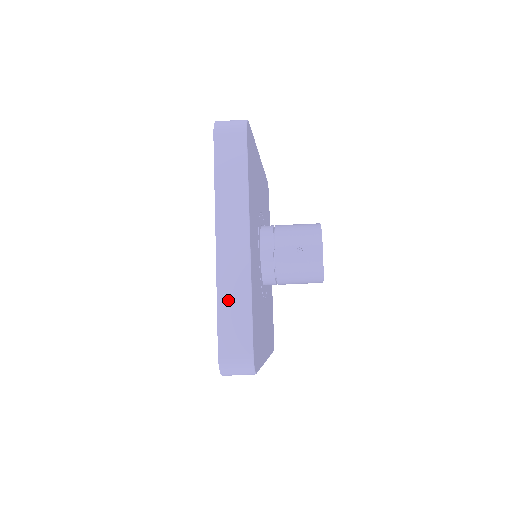
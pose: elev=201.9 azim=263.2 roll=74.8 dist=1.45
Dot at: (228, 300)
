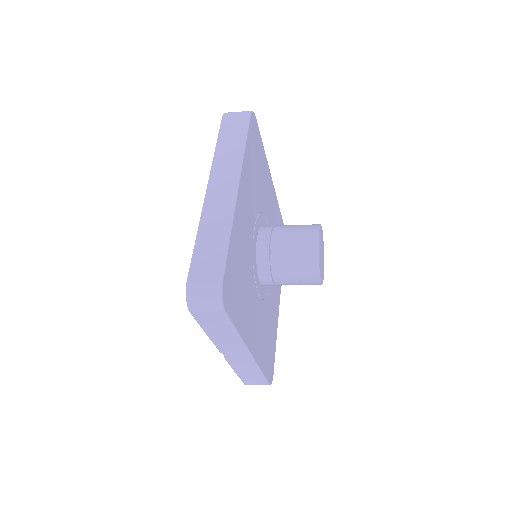
Dot at: (243, 372)
